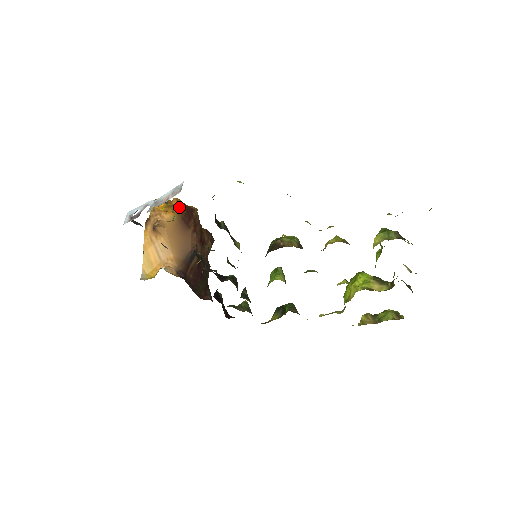
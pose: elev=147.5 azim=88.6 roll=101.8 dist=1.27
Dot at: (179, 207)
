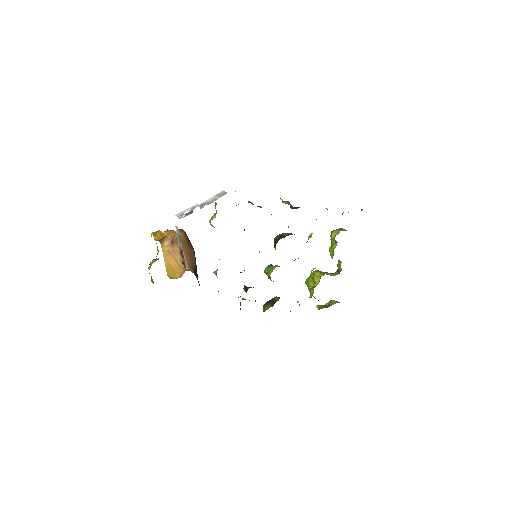
Dot at: (183, 231)
